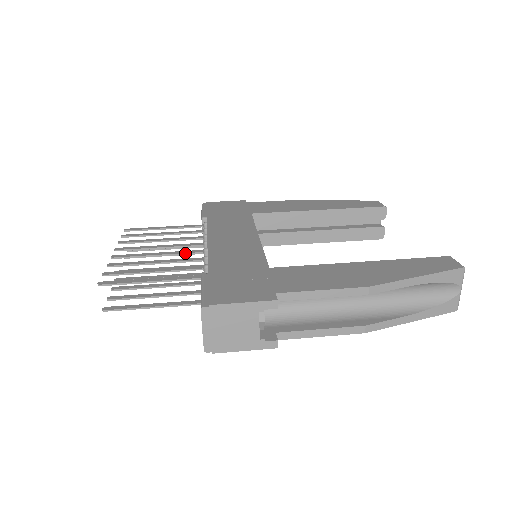
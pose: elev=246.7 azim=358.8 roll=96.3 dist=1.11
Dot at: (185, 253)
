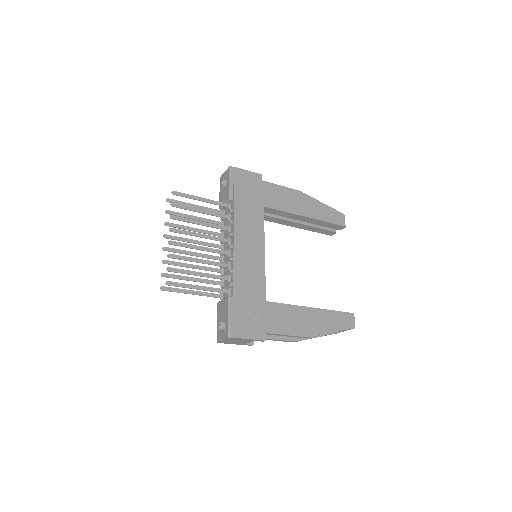
Dot at: occluded
